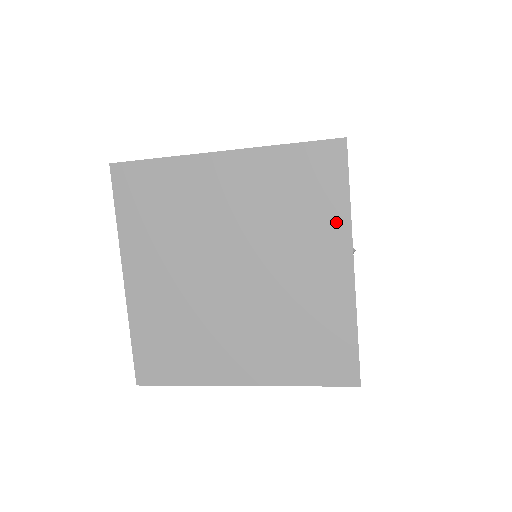
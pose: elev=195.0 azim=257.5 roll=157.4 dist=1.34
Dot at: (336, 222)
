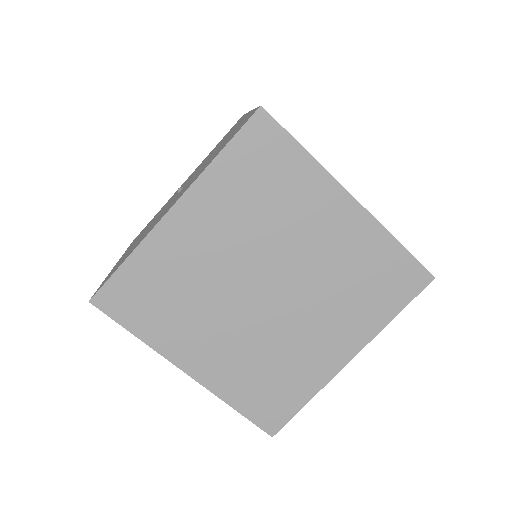
Dot at: (371, 323)
